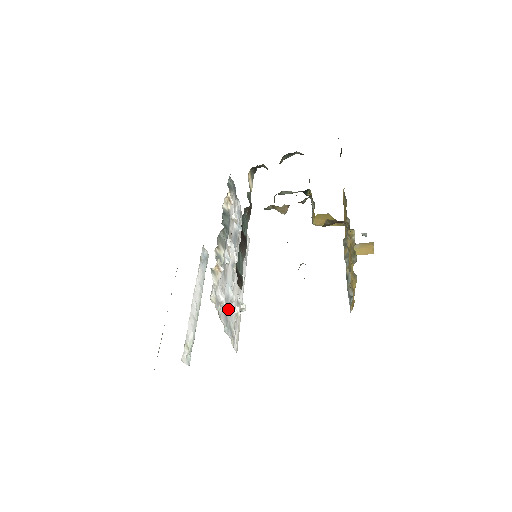
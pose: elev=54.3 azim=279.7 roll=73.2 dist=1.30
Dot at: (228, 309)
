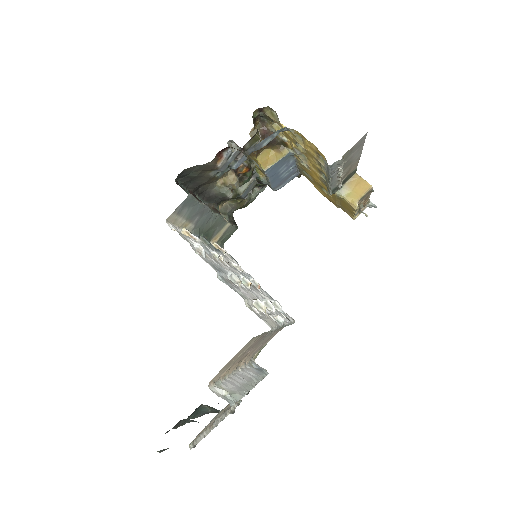
Dot at: (229, 282)
